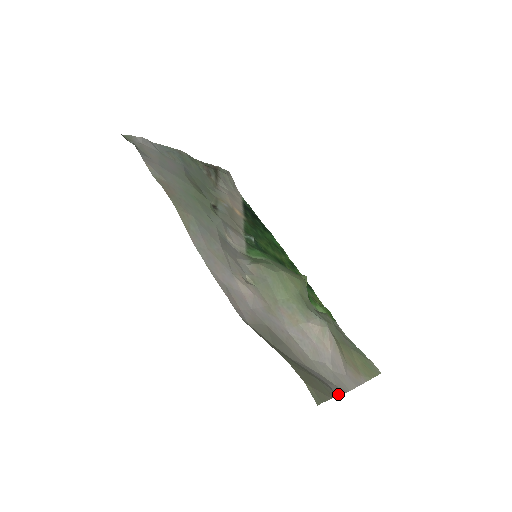
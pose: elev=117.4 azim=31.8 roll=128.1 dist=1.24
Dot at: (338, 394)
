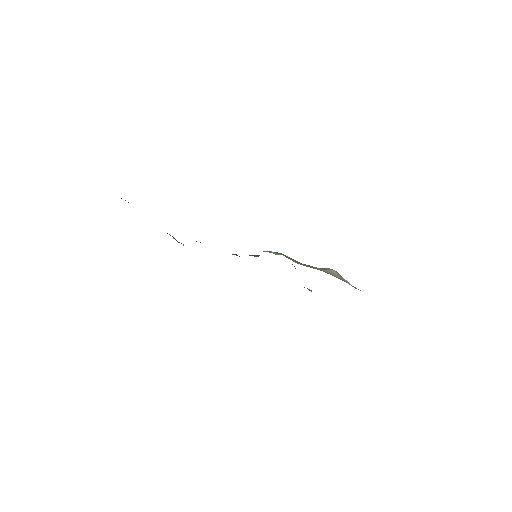
Dot at: occluded
